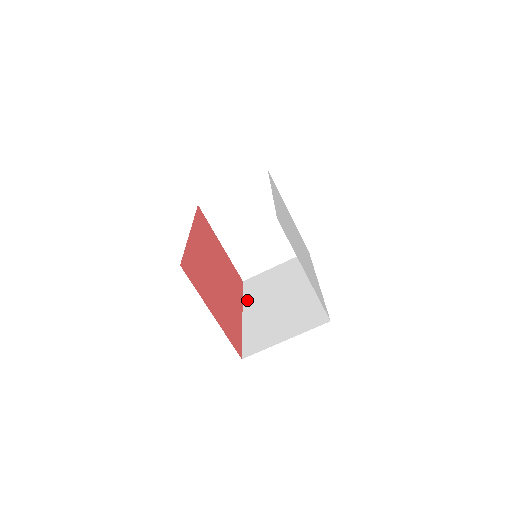
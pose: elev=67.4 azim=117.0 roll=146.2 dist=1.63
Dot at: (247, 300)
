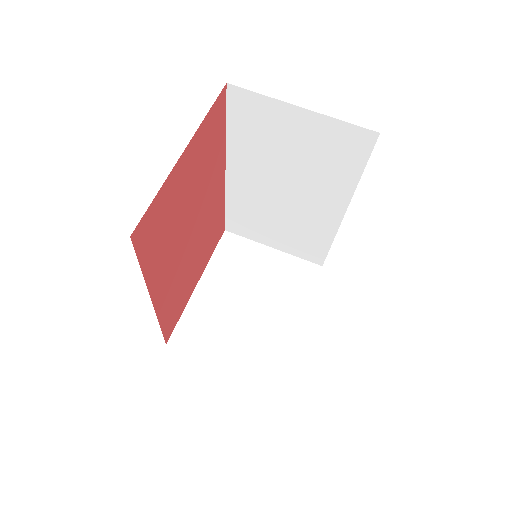
Dot at: occluded
